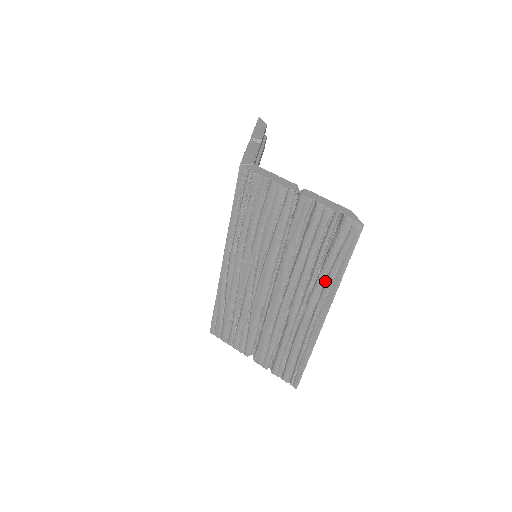
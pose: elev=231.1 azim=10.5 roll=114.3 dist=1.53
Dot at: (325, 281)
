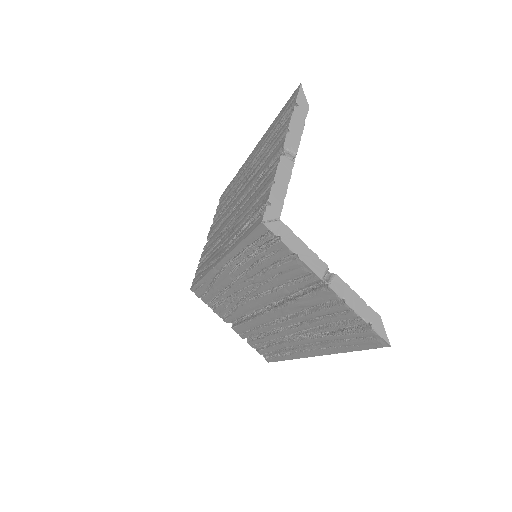
Dot at: (326, 341)
